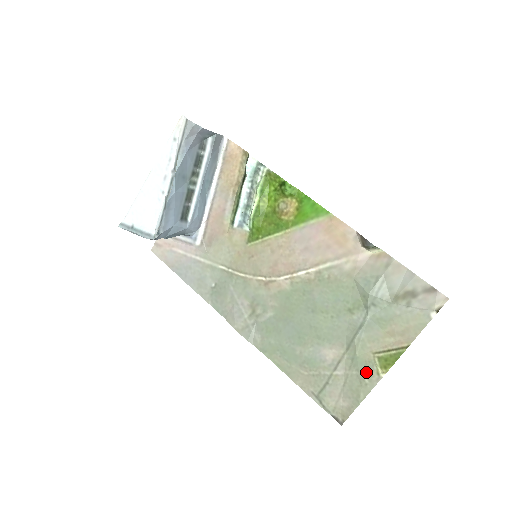
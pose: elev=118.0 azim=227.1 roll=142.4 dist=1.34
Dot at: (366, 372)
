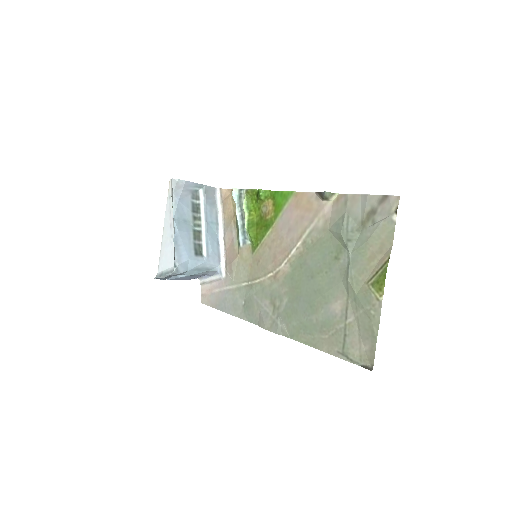
Dot at: (368, 304)
